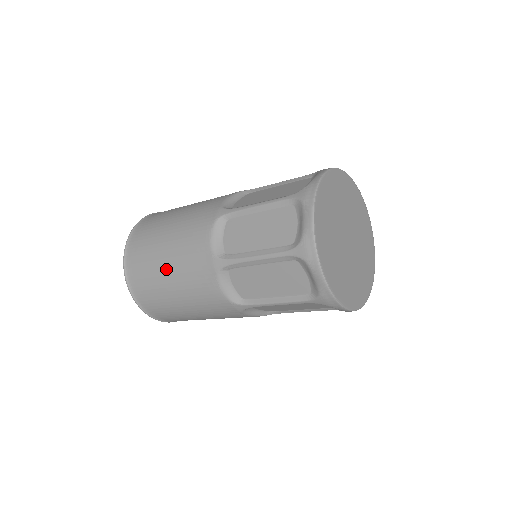
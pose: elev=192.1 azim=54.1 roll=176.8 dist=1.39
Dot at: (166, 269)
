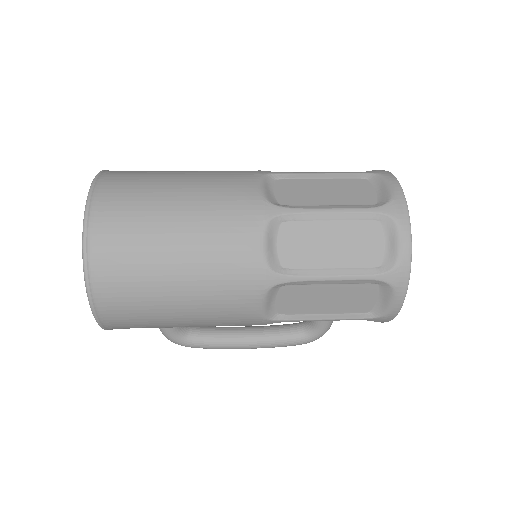
Dot at: (178, 208)
